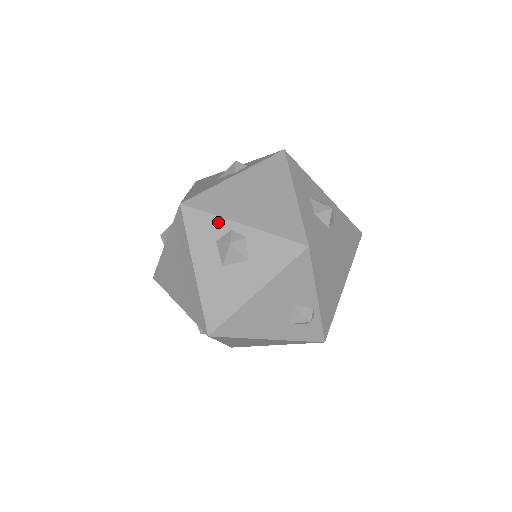
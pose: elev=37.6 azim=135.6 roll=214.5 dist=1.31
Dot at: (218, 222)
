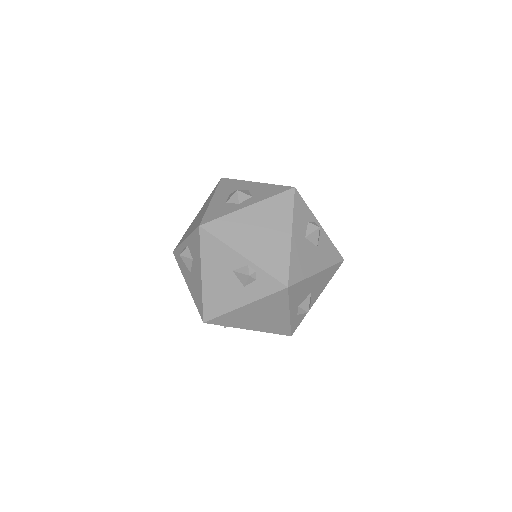
Dot at: (181, 248)
